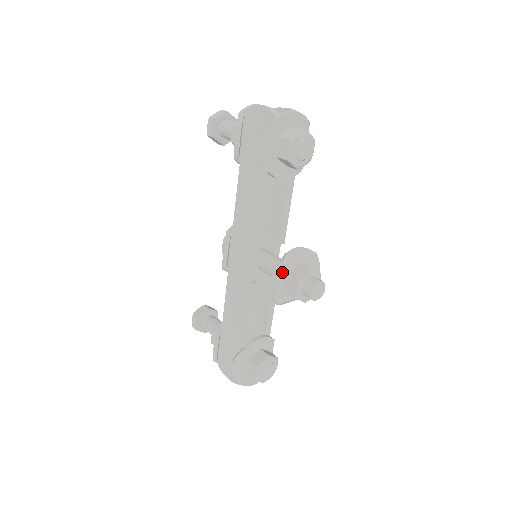
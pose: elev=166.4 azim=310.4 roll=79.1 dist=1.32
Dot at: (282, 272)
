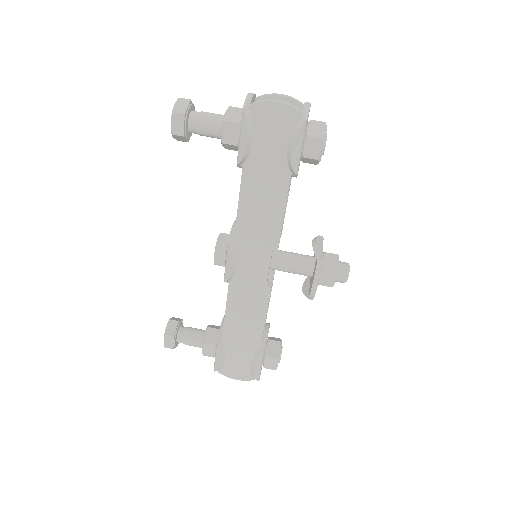
Dot at: (320, 269)
